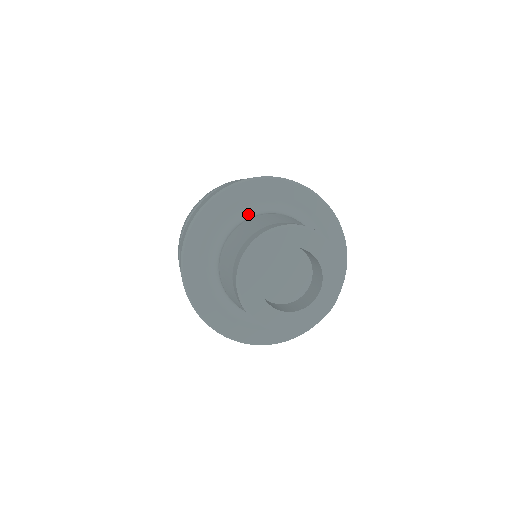
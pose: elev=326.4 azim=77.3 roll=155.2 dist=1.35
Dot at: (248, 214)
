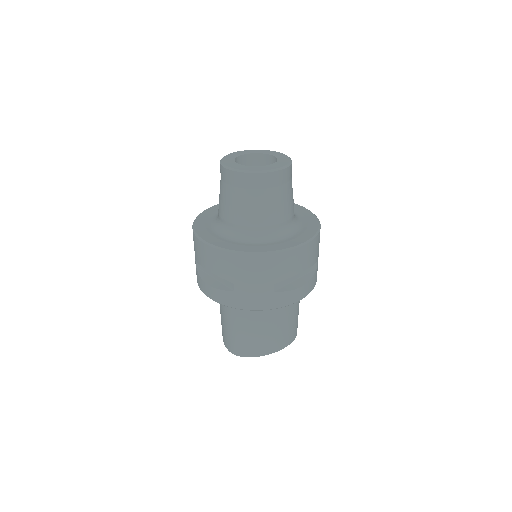
Dot at: occluded
